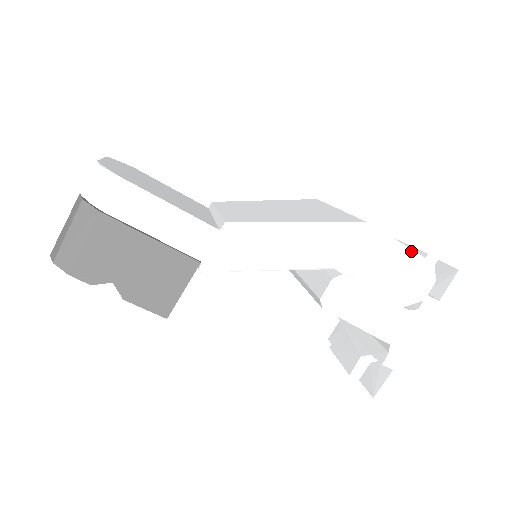
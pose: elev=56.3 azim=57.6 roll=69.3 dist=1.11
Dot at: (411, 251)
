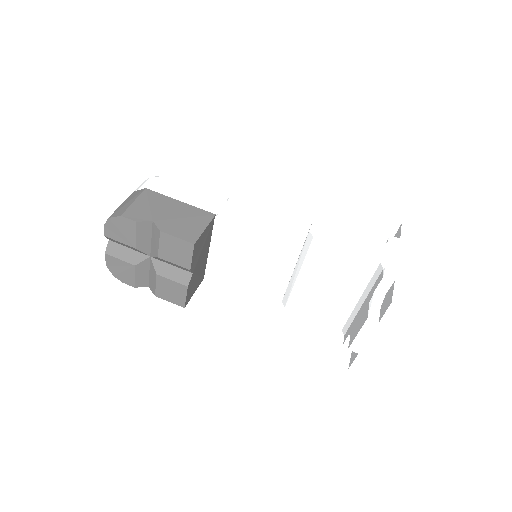
Dot at: (361, 211)
